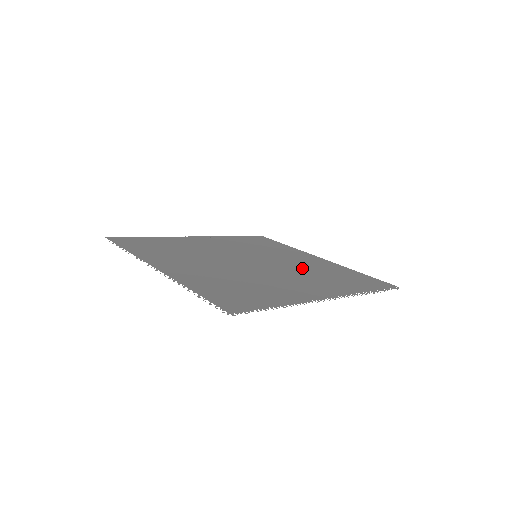
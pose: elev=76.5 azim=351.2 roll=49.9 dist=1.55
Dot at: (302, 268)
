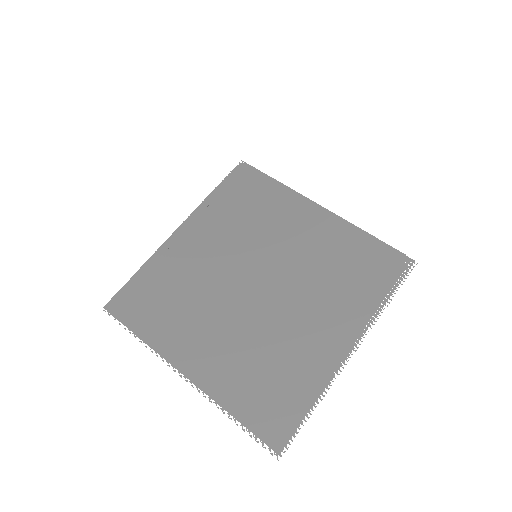
Dot at: (309, 267)
